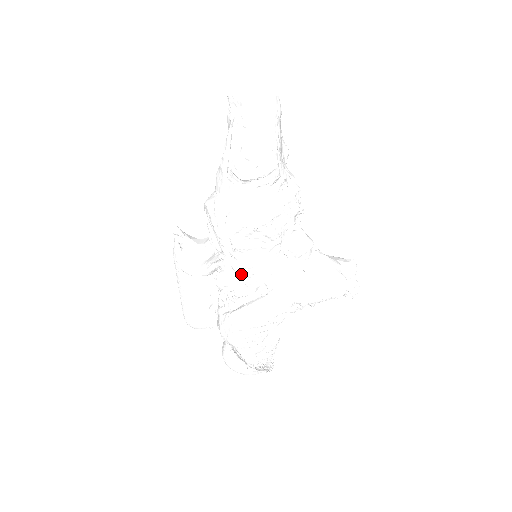
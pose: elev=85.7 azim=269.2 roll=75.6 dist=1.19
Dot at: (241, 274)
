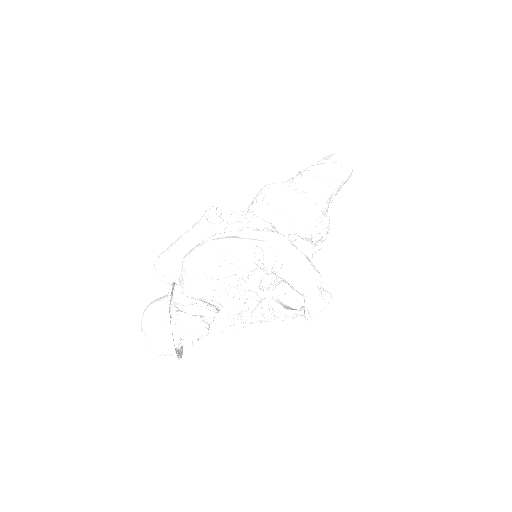
Dot at: (251, 217)
